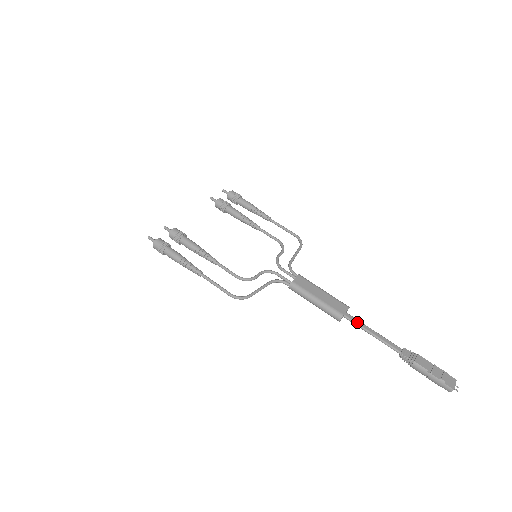
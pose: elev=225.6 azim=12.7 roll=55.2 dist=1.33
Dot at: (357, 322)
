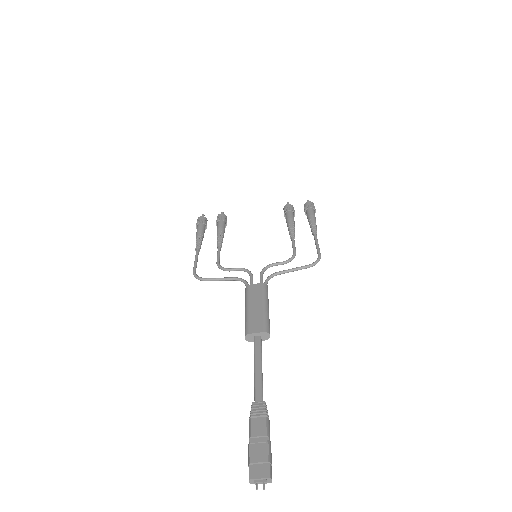
Dot at: (256, 349)
